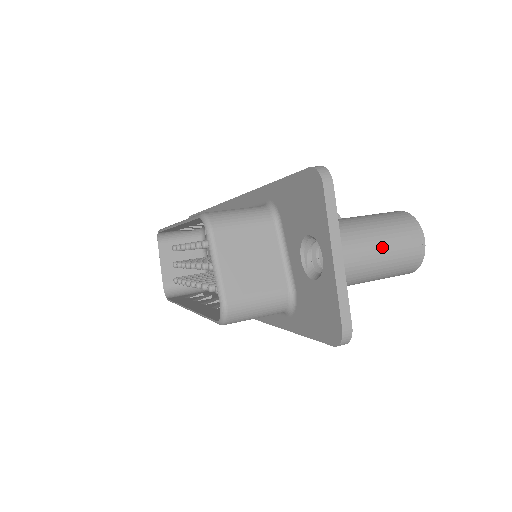
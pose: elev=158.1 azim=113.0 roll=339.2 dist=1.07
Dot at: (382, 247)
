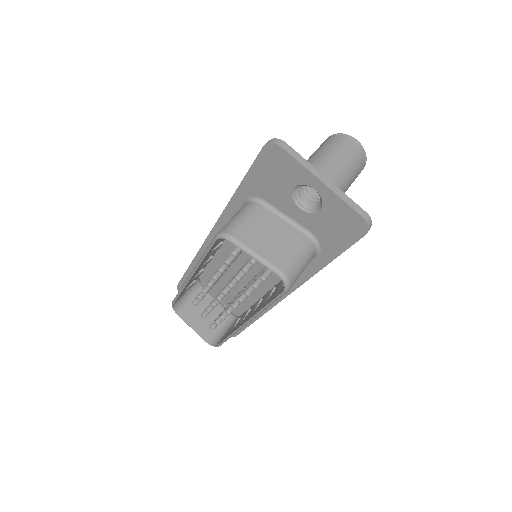
Dot at: (340, 159)
